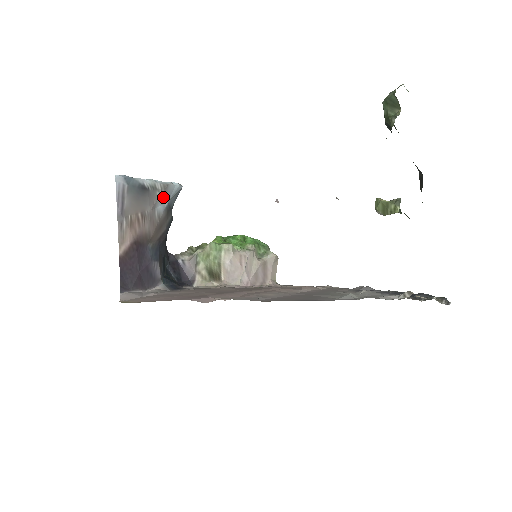
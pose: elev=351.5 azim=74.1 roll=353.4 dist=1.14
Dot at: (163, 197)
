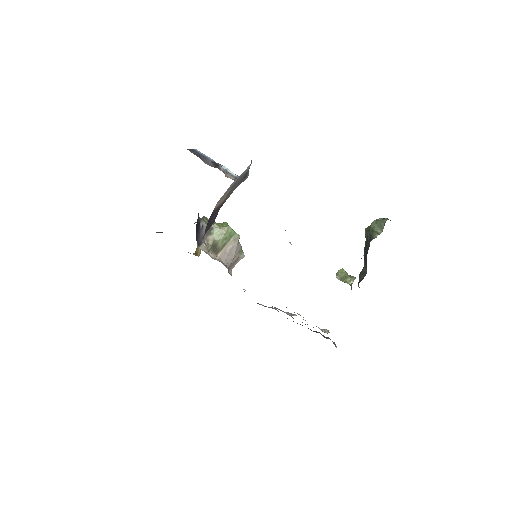
Dot at: occluded
